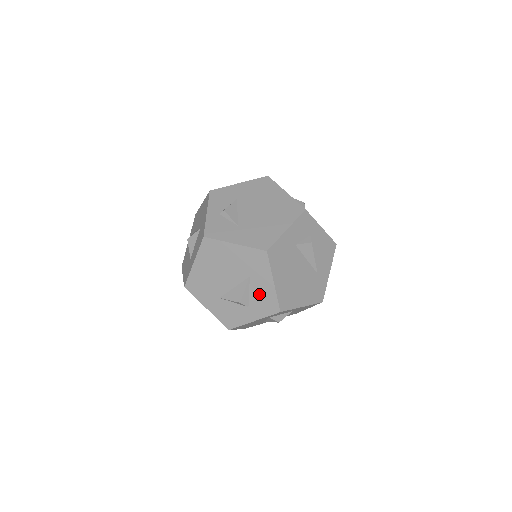
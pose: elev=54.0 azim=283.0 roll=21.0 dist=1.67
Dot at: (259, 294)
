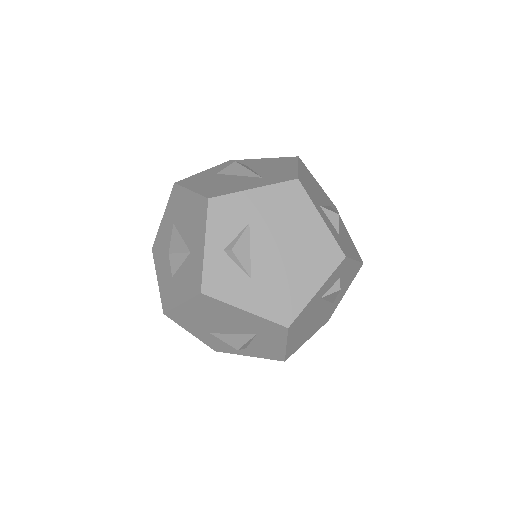
Dot at: (263, 346)
